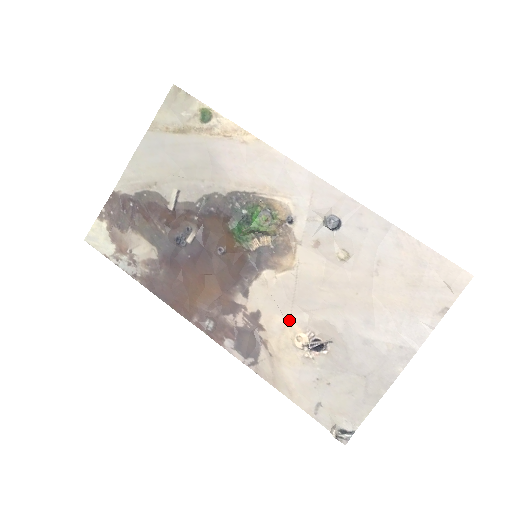
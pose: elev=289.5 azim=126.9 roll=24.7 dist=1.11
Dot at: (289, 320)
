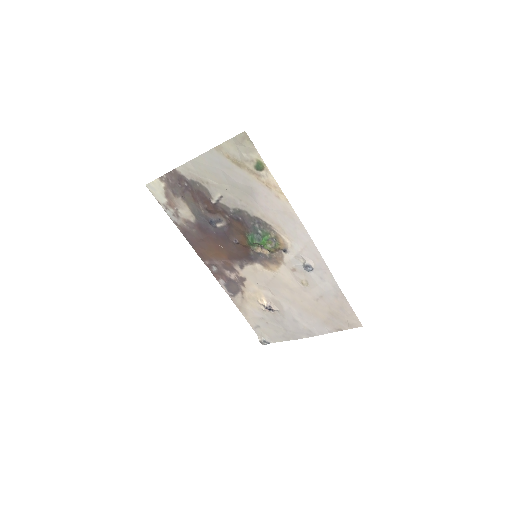
Dot at: (260, 290)
